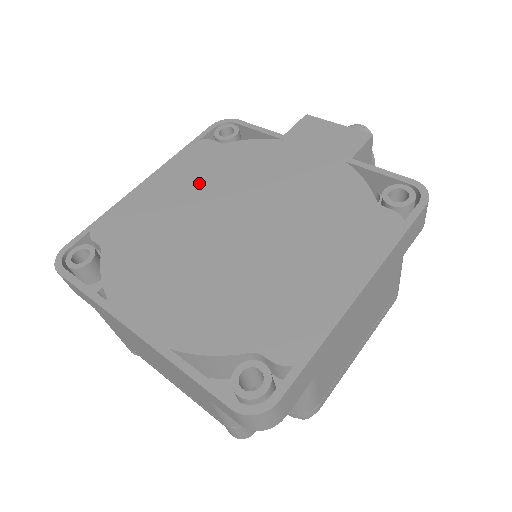
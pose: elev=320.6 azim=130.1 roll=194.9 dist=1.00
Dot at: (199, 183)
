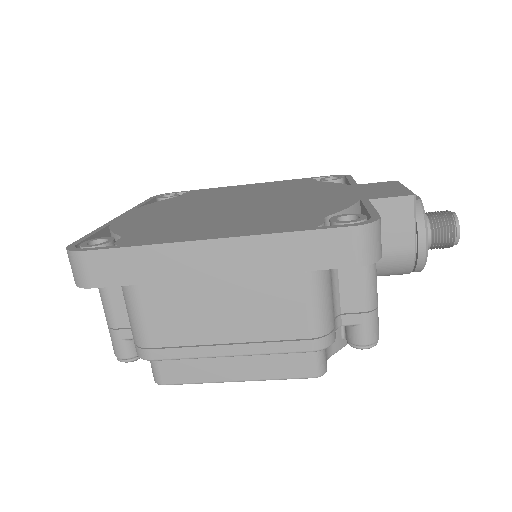
Dot at: (266, 189)
